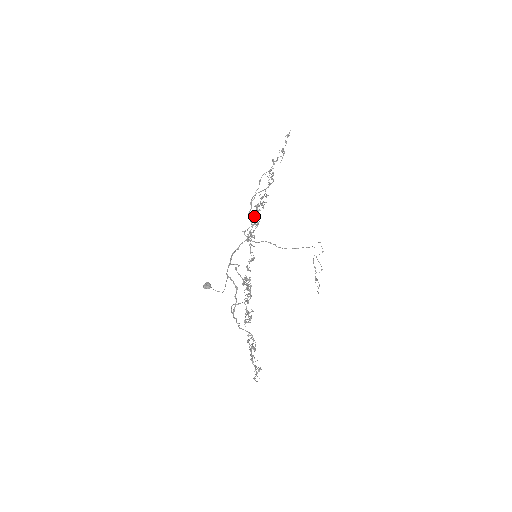
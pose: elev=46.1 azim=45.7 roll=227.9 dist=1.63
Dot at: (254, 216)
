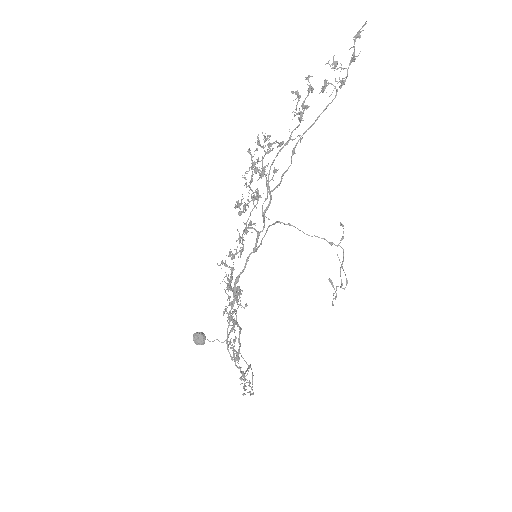
Dot at: (248, 171)
